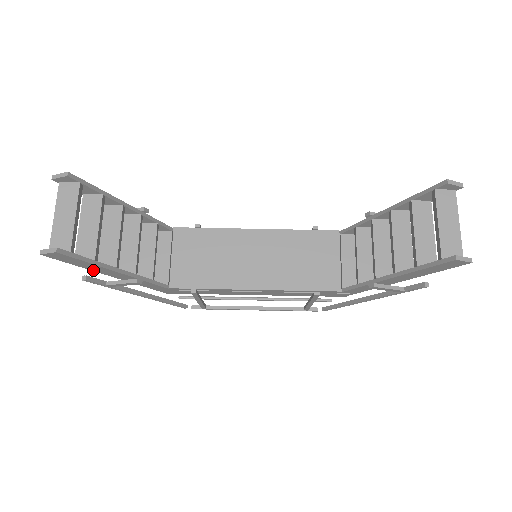
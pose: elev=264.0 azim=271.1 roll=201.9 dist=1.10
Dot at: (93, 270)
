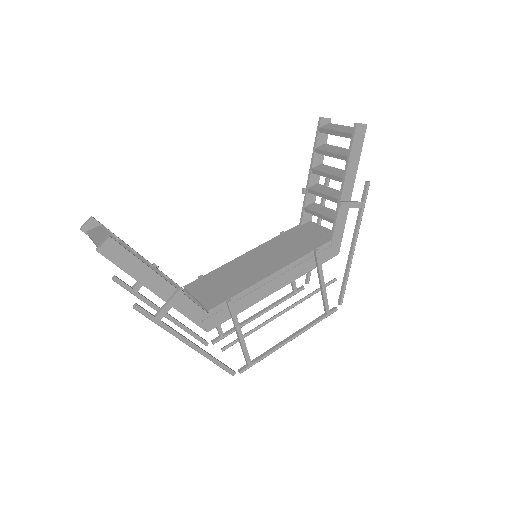
Dot at: (140, 282)
